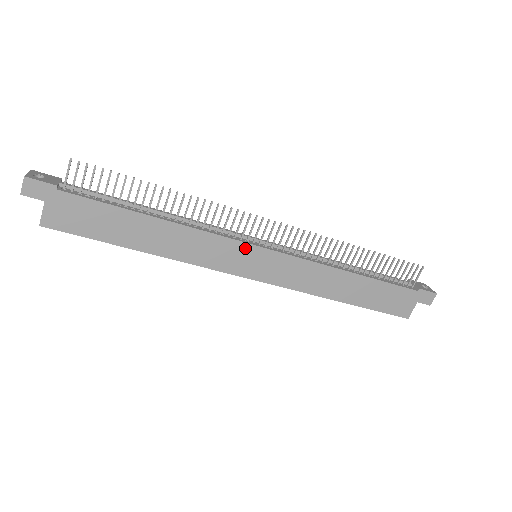
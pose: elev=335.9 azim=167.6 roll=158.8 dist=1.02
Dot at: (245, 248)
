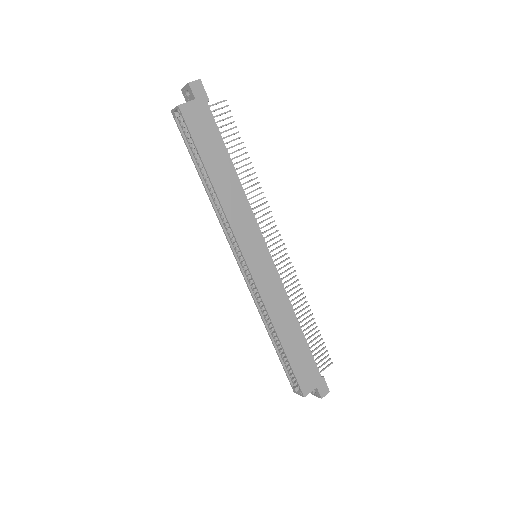
Dot at: (260, 240)
